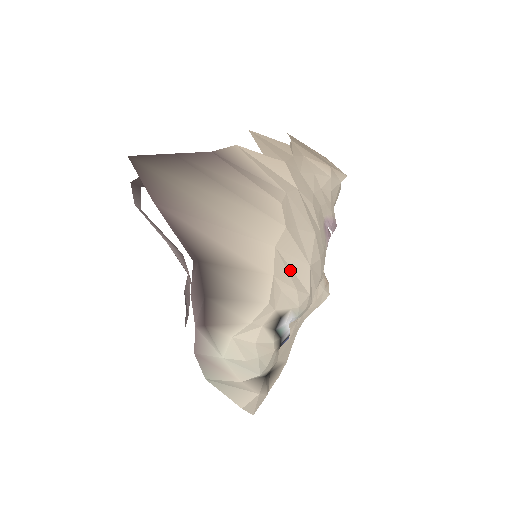
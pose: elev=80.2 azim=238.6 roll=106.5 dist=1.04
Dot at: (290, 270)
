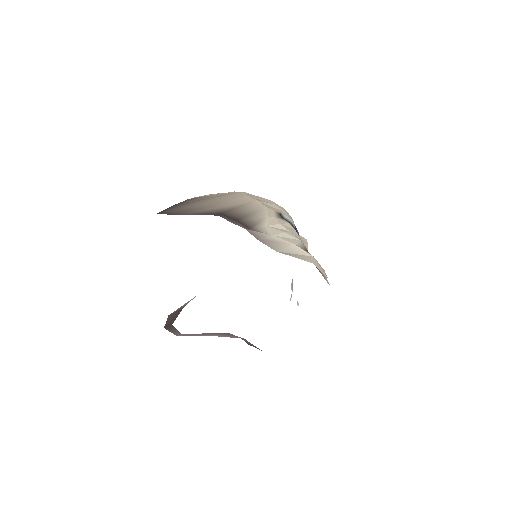
Dot at: occluded
